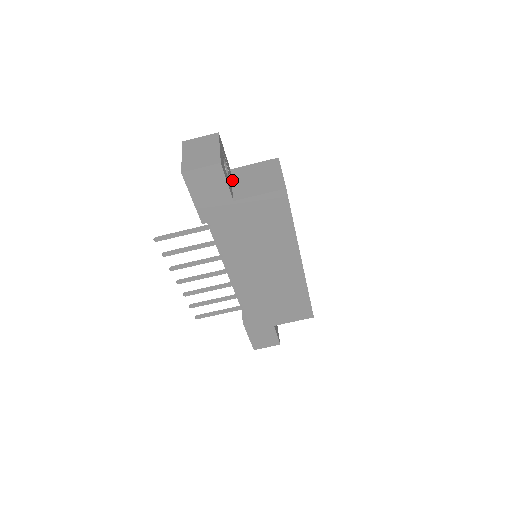
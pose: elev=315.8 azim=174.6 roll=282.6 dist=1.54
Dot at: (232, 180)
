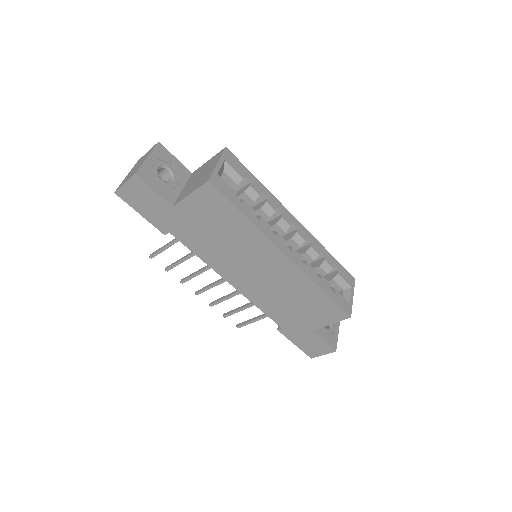
Dot at: (185, 184)
